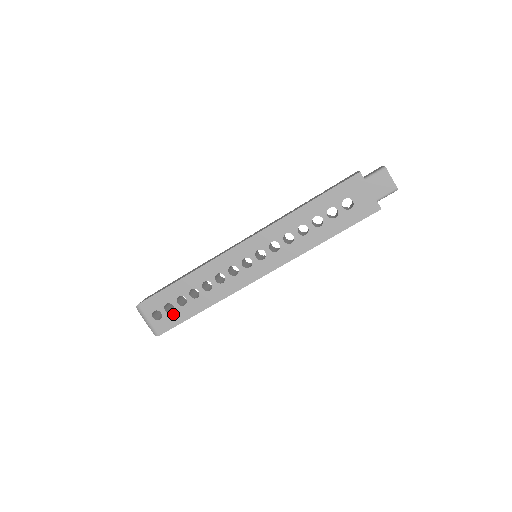
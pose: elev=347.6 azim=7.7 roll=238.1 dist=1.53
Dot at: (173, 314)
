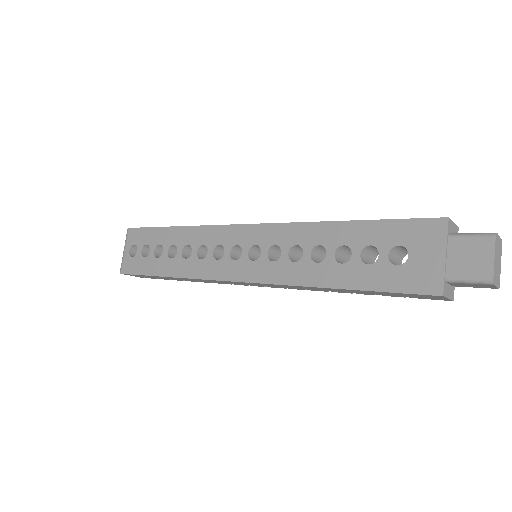
Dot at: (144, 260)
